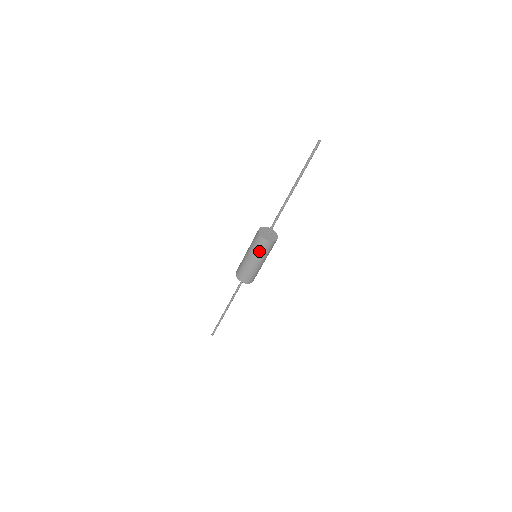
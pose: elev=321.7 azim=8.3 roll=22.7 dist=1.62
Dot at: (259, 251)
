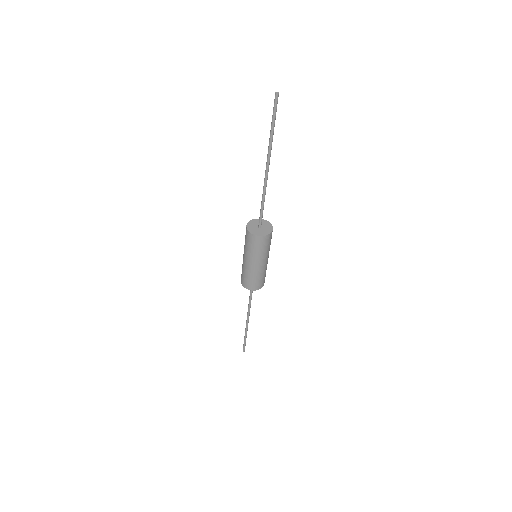
Dot at: (261, 251)
